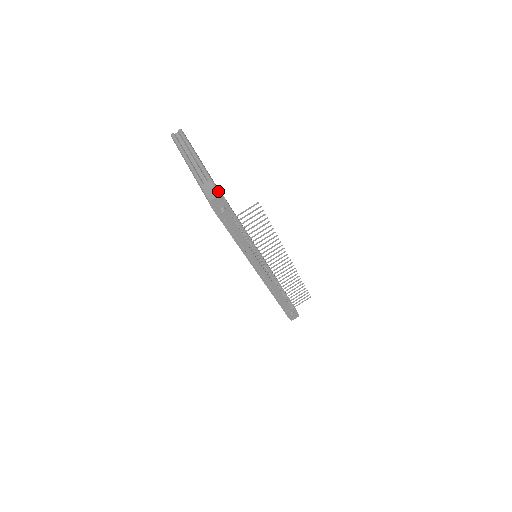
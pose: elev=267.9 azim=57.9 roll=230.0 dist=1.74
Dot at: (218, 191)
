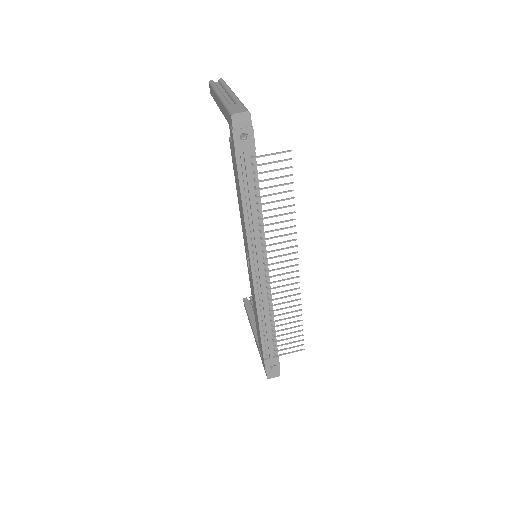
Dot at: (247, 109)
